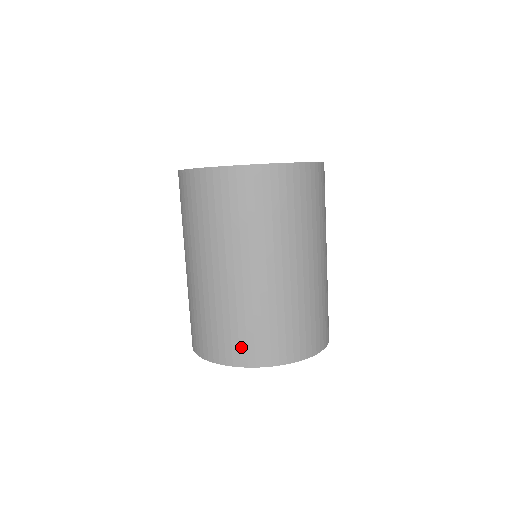
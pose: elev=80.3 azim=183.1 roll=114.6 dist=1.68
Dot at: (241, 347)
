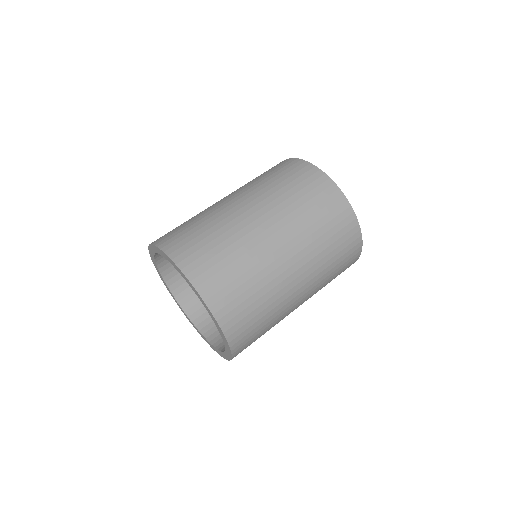
Dot at: occluded
